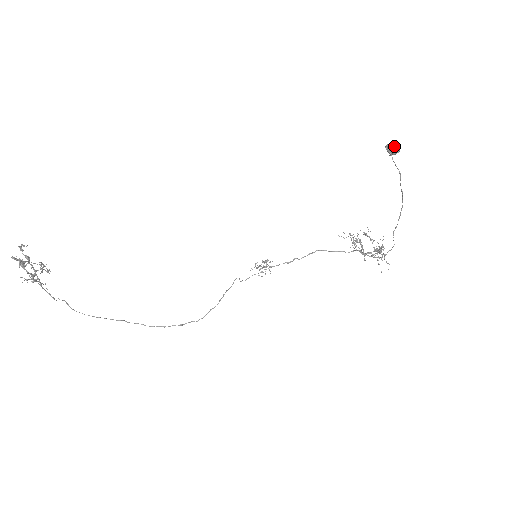
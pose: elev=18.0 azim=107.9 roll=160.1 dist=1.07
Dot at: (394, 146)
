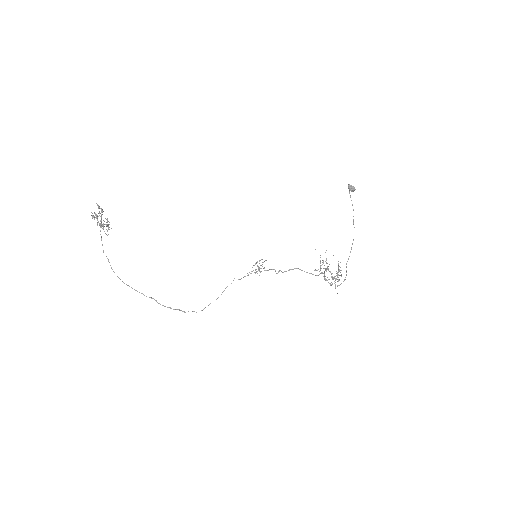
Dot at: (352, 186)
